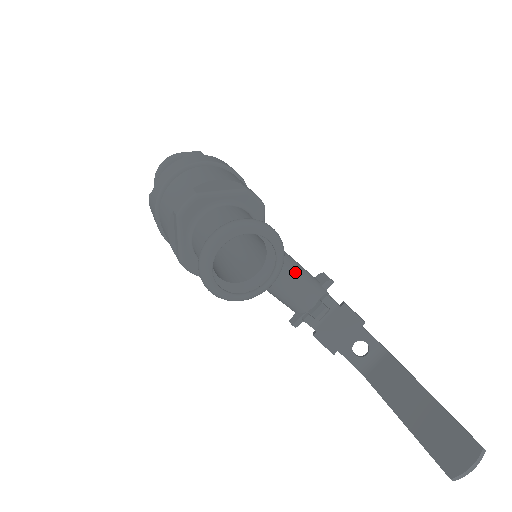
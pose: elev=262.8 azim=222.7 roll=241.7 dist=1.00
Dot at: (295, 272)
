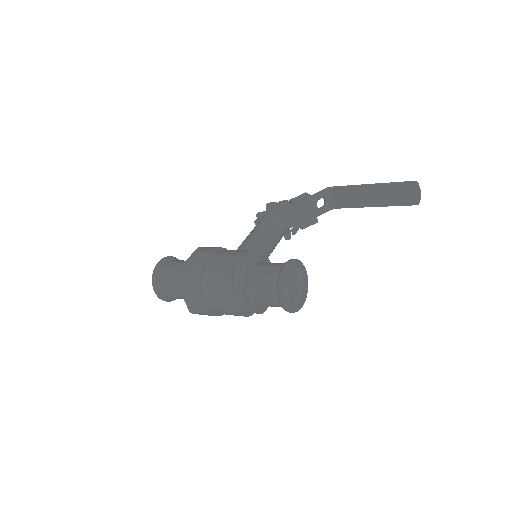
Dot at: (270, 232)
